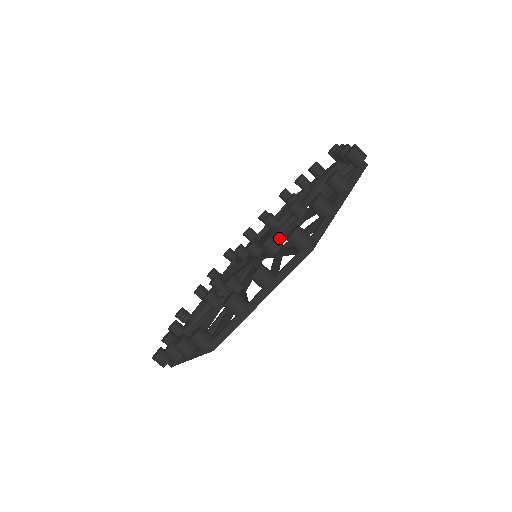
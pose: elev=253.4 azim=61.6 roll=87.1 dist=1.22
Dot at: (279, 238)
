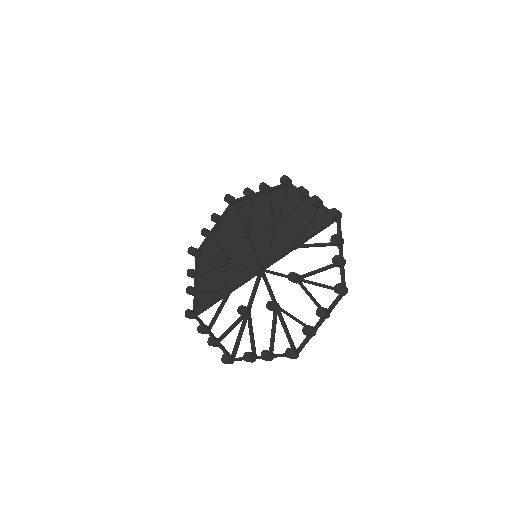
Dot at: (277, 275)
